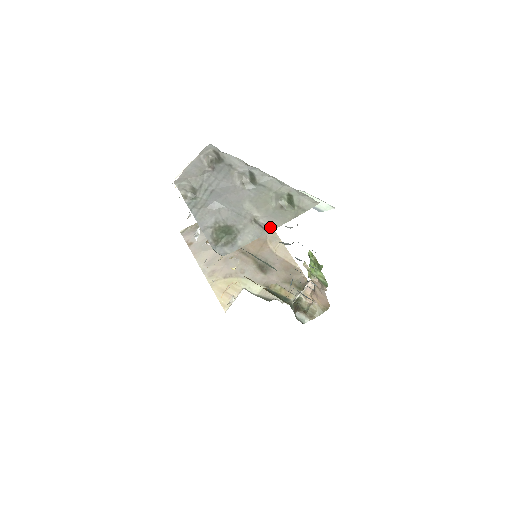
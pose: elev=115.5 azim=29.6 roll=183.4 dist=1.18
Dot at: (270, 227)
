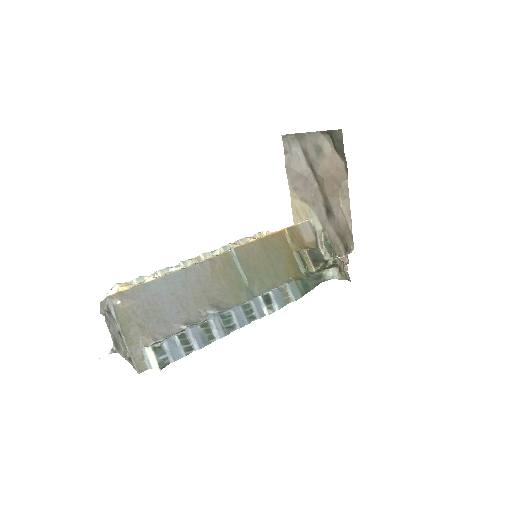
Dot at: (128, 360)
